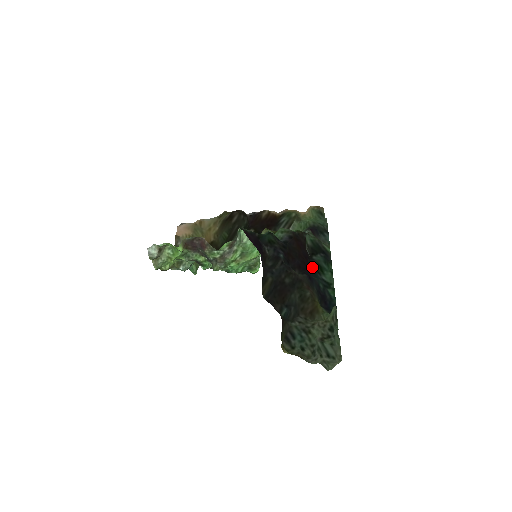
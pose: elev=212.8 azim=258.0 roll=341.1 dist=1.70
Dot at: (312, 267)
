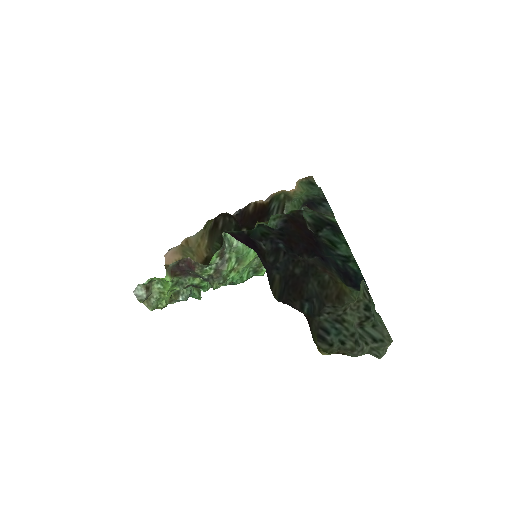
Dot at: (321, 245)
